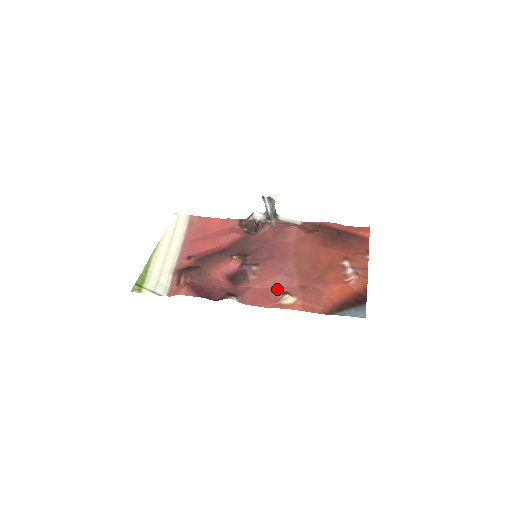
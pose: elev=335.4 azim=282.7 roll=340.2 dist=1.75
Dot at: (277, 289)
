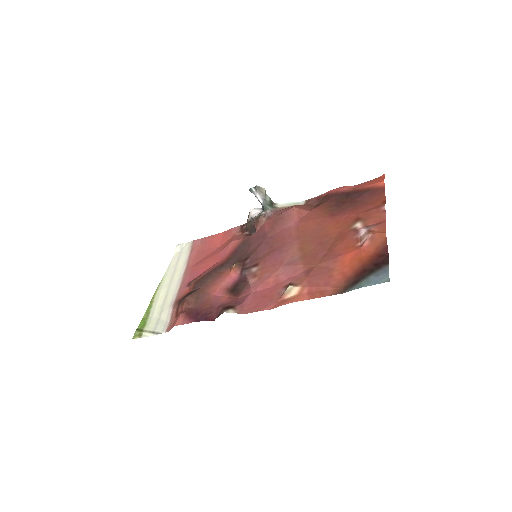
Dot at: (280, 284)
